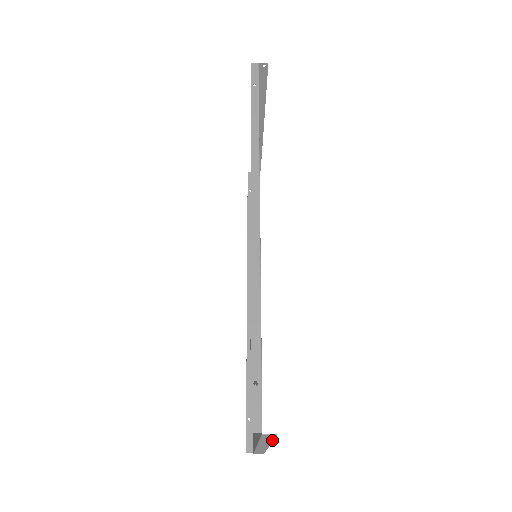
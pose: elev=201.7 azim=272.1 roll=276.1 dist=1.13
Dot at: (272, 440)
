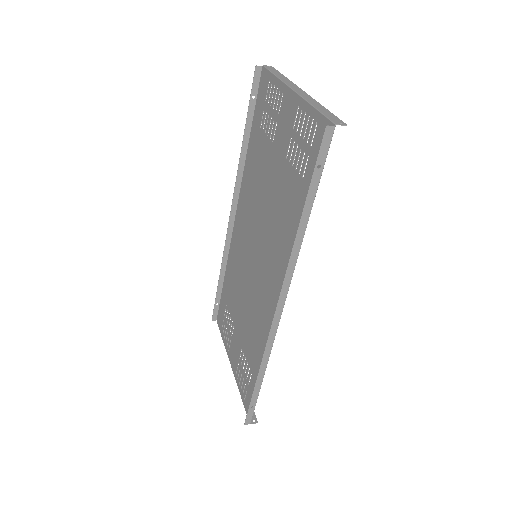
Dot at: occluded
